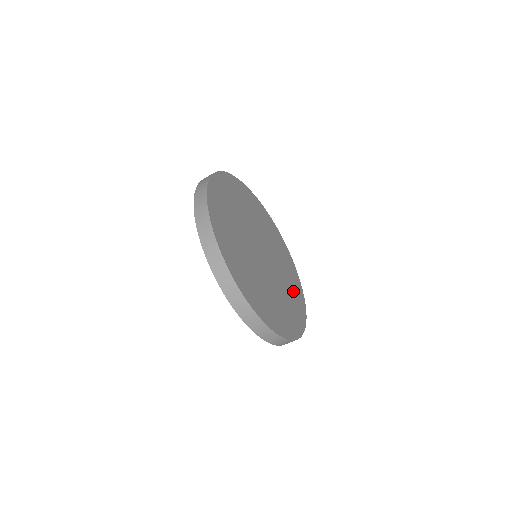
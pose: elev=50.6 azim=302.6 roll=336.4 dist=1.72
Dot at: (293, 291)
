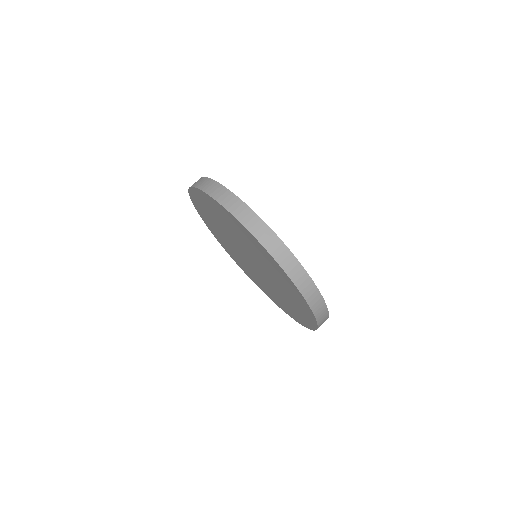
Dot at: occluded
